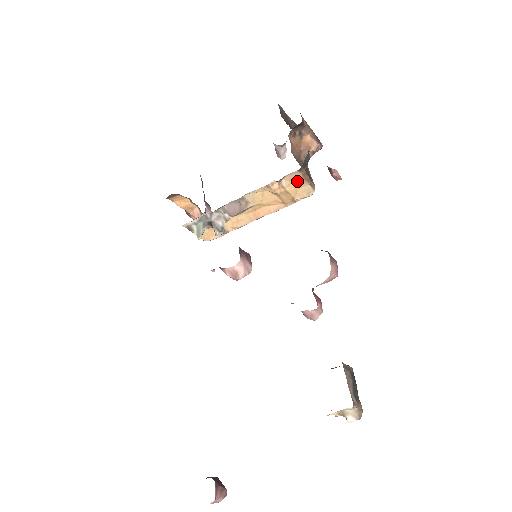
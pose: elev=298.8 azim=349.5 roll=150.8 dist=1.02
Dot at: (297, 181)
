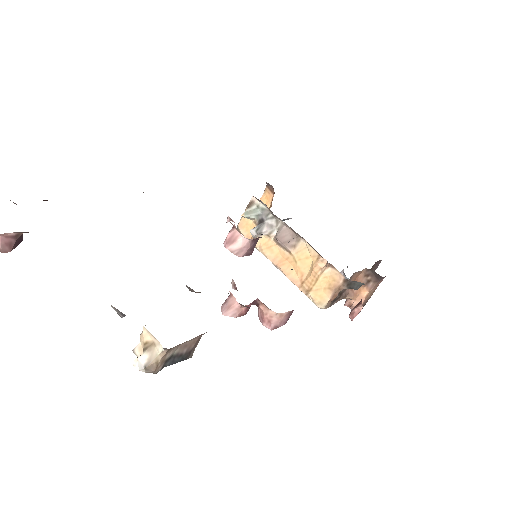
Dot at: (332, 284)
